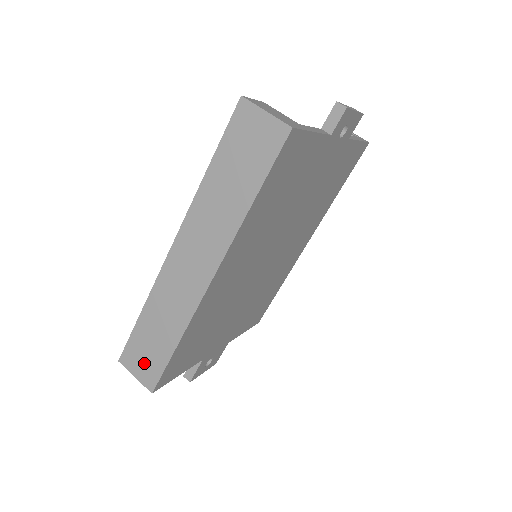
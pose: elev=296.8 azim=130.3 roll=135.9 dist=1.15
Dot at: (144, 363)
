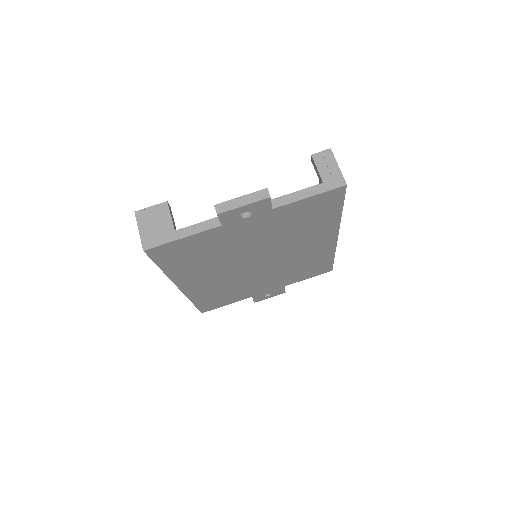
Dot at: occluded
